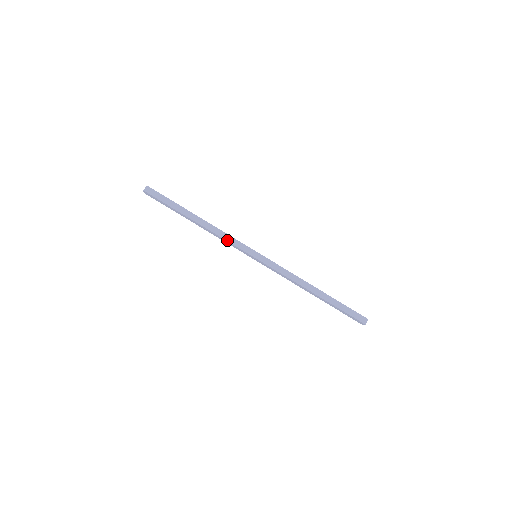
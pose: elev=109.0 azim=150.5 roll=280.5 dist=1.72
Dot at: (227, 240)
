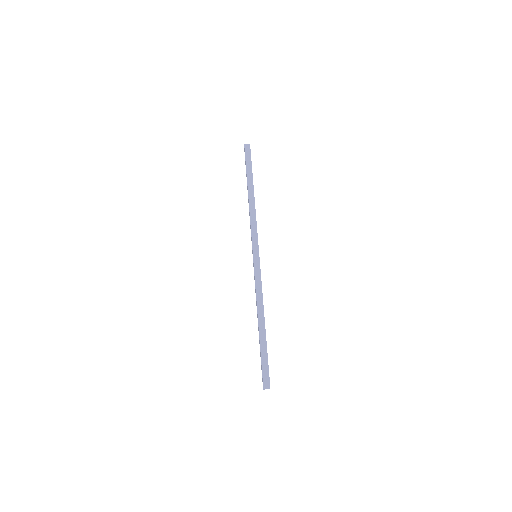
Dot at: (251, 225)
